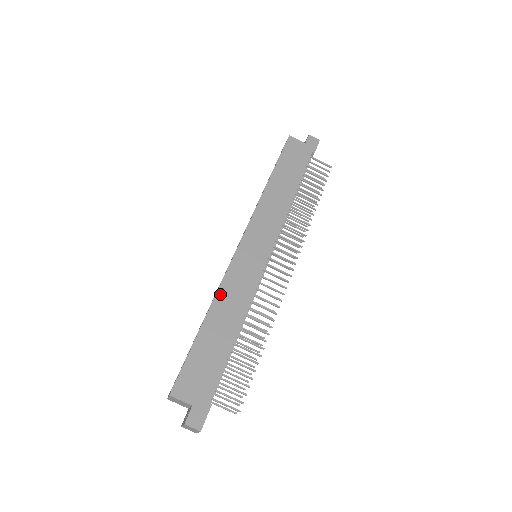
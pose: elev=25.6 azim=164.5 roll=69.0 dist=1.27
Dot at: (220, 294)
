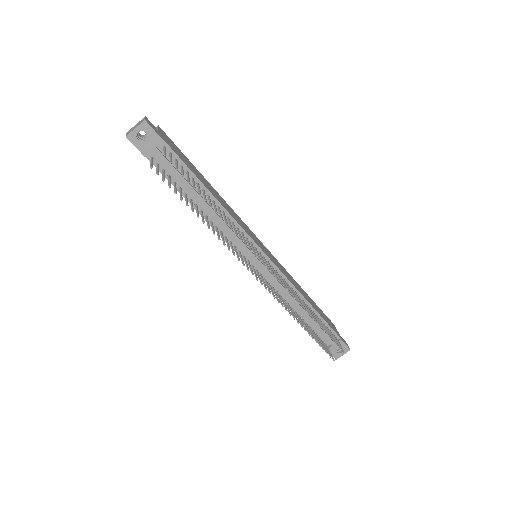
Dot at: (227, 204)
